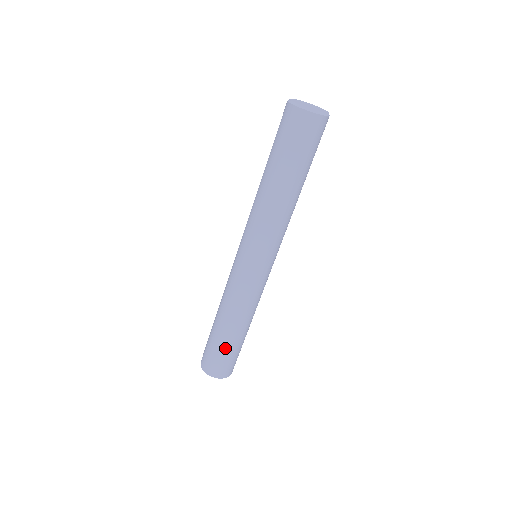
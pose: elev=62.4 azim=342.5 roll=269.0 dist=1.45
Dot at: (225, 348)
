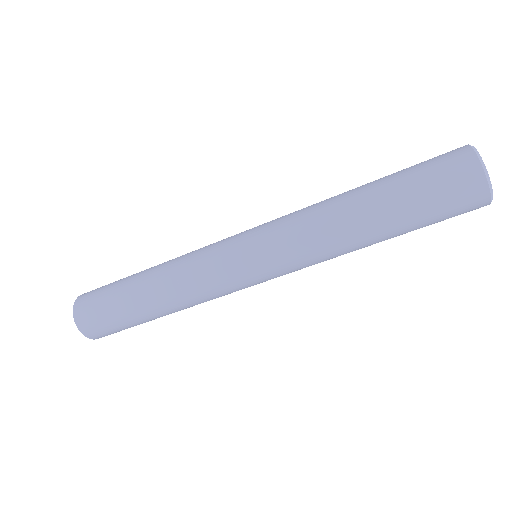
Dot at: (122, 310)
